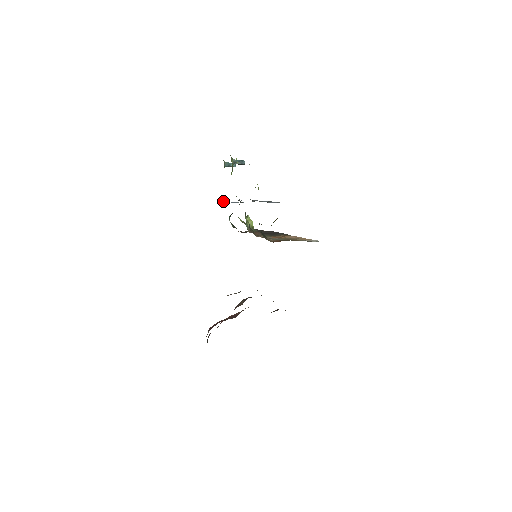
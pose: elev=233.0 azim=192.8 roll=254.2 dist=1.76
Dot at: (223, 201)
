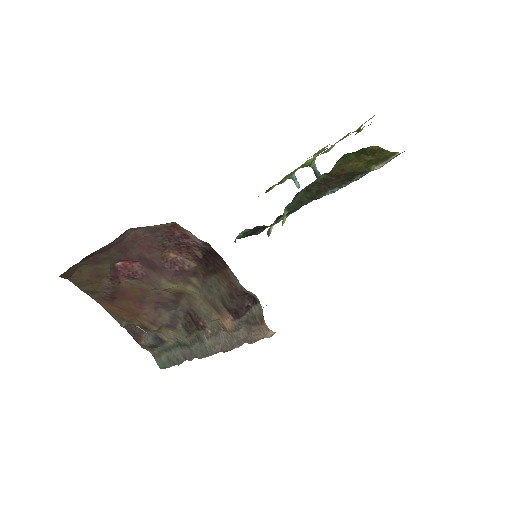
Dot at: occluded
